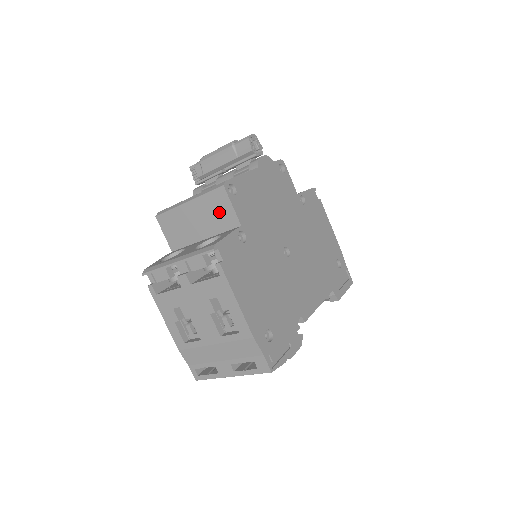
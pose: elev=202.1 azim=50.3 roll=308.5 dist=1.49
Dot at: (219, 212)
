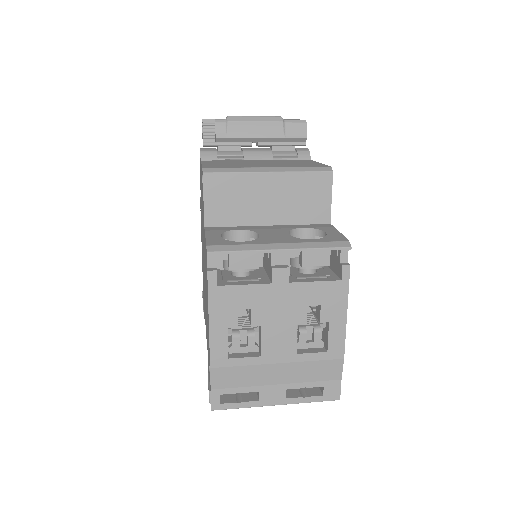
Dot at: (310, 199)
